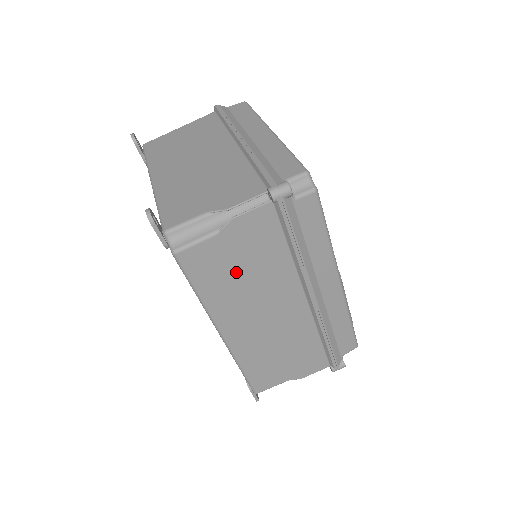
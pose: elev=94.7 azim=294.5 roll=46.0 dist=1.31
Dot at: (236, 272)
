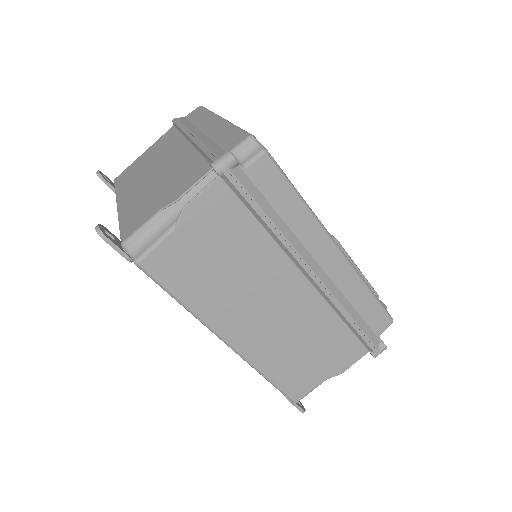
Dot at: (213, 267)
